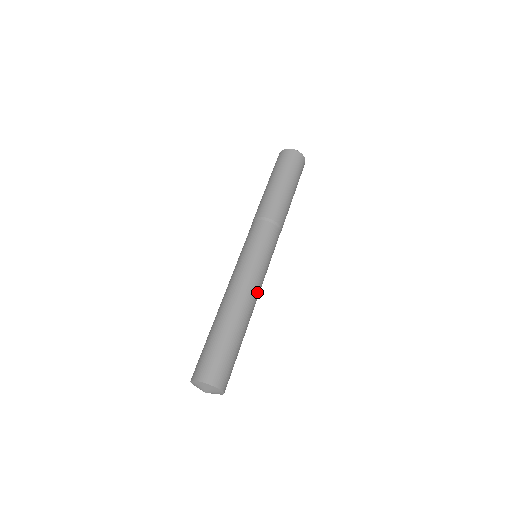
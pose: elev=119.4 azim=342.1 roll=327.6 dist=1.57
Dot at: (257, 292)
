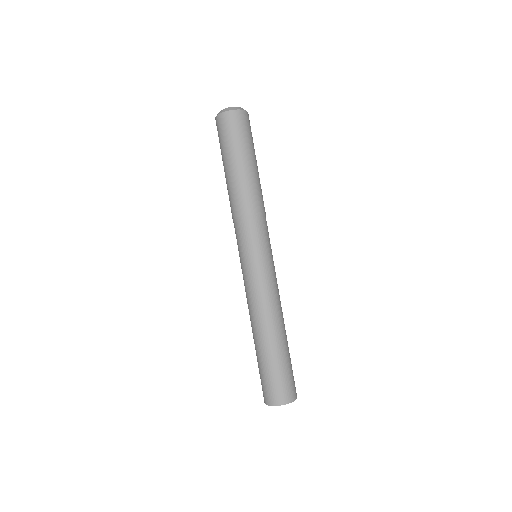
Dot at: occluded
